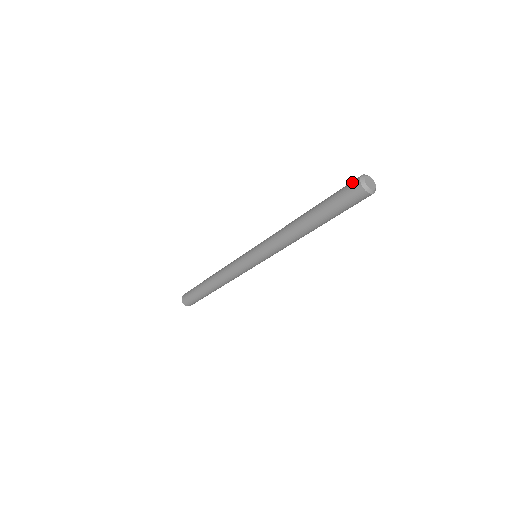
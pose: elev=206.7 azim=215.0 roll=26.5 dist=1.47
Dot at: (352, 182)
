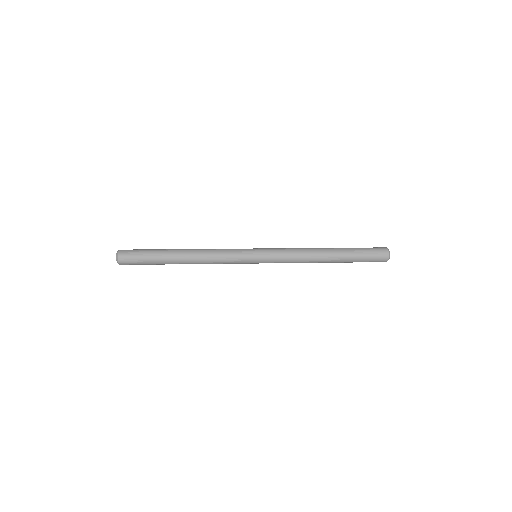
Dot at: (382, 258)
